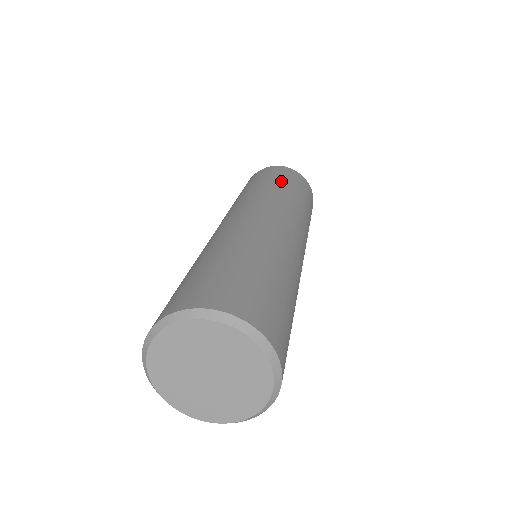
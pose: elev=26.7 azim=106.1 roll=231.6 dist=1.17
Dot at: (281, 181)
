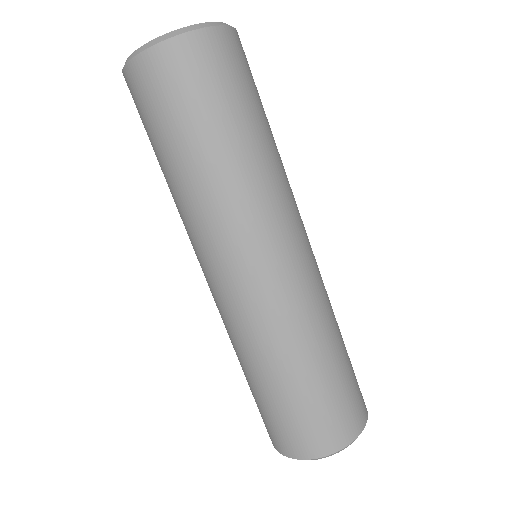
Dot at: occluded
